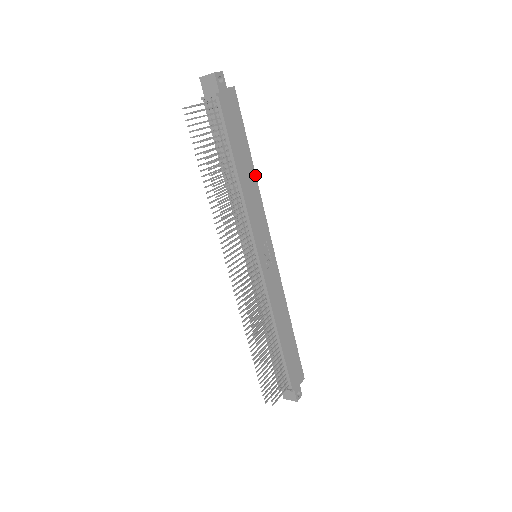
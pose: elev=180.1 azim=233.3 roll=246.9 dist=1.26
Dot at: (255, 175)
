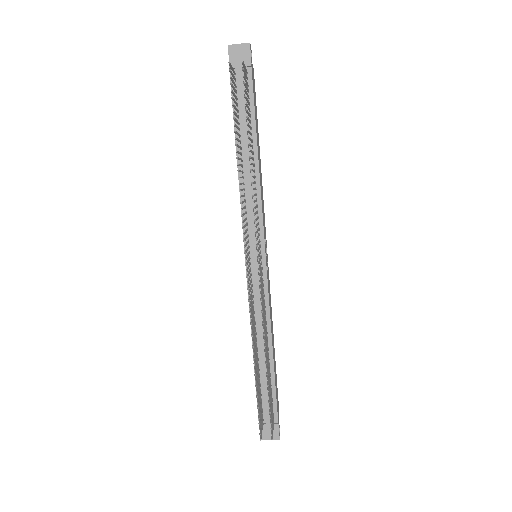
Dot at: (260, 166)
